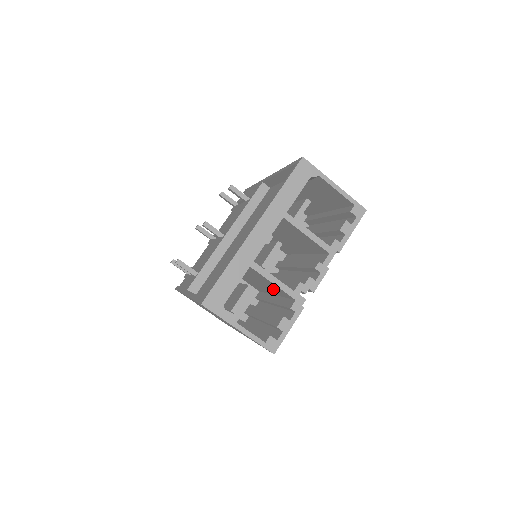
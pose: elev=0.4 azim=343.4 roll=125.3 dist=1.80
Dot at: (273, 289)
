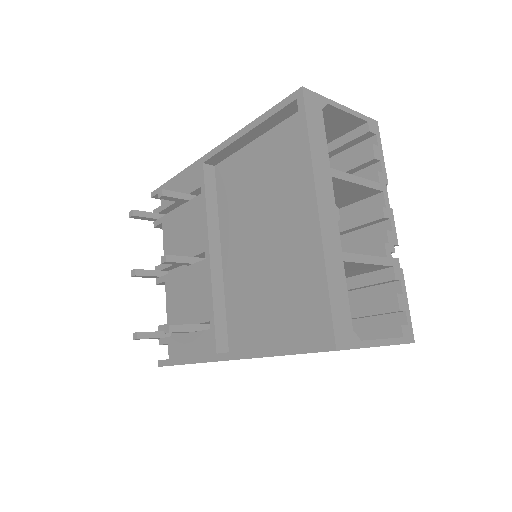
Dot at: (345, 274)
